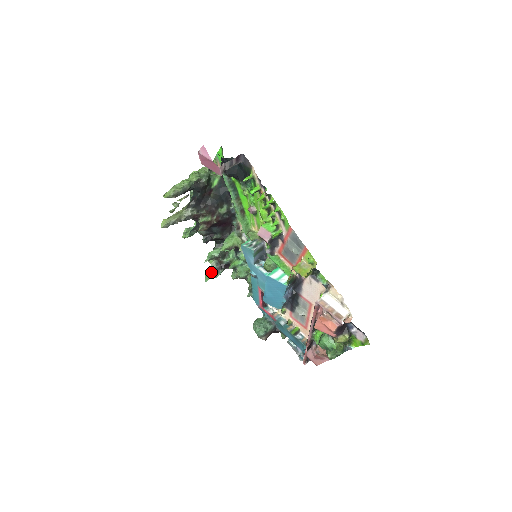
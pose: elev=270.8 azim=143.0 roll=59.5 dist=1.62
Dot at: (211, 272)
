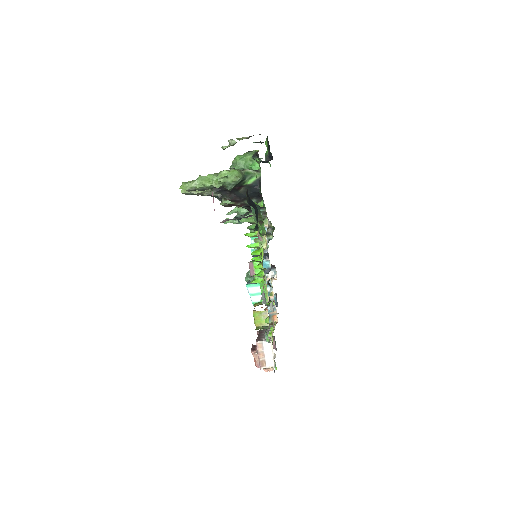
Dot at: (234, 217)
